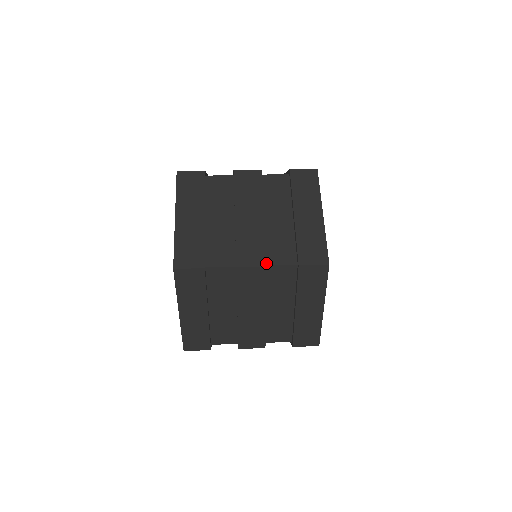
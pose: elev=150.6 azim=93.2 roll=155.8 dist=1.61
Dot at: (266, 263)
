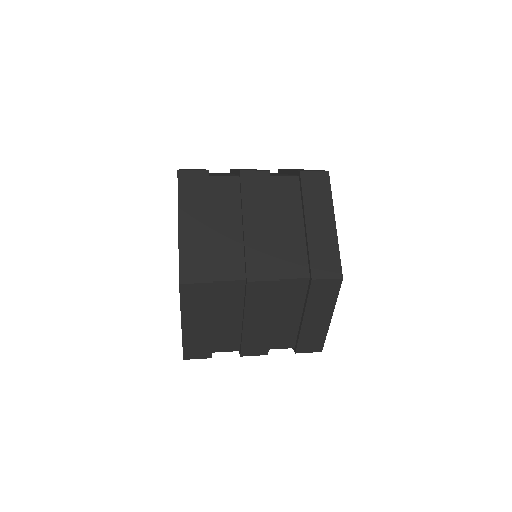
Dot at: (278, 277)
